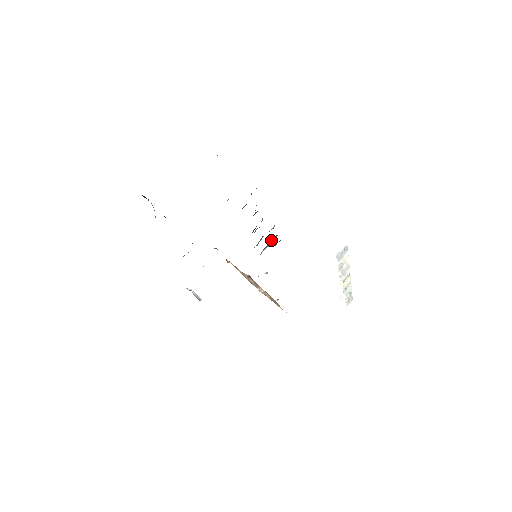
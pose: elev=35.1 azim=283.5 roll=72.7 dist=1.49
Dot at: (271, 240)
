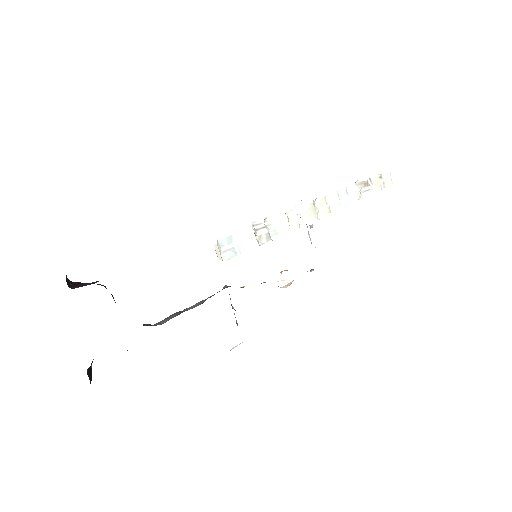
Dot at: occluded
